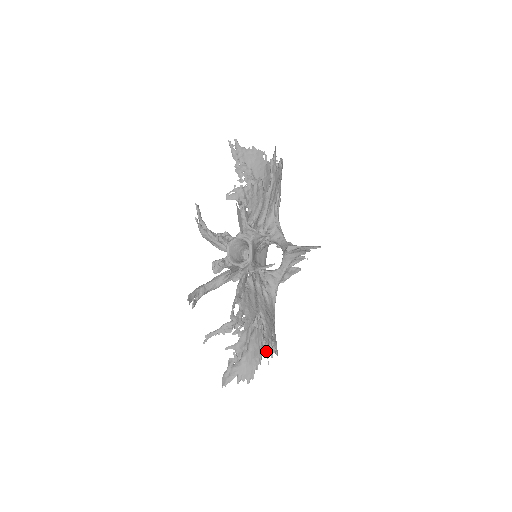
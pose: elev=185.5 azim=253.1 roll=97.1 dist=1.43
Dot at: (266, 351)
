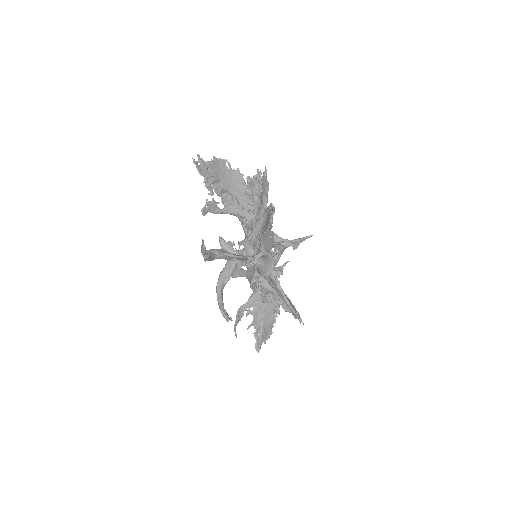
Dot at: occluded
